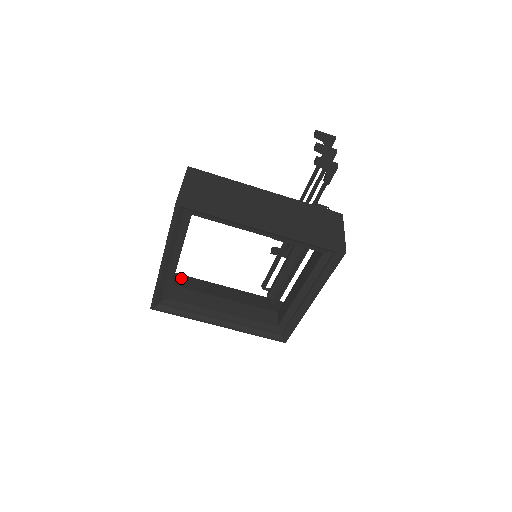
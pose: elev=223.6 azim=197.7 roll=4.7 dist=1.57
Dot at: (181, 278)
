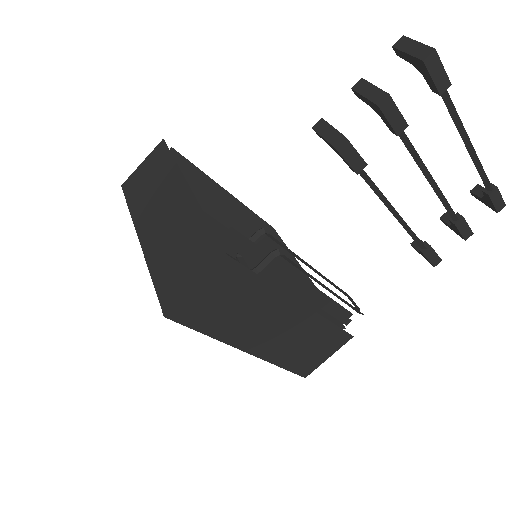
Dot at: (273, 242)
